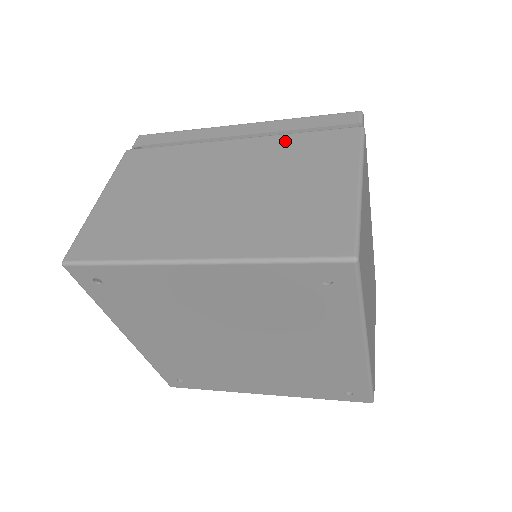
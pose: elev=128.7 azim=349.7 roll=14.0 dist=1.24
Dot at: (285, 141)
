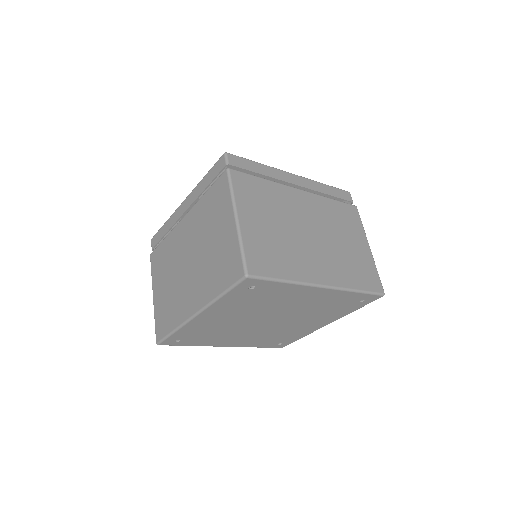
Dot at: (328, 203)
